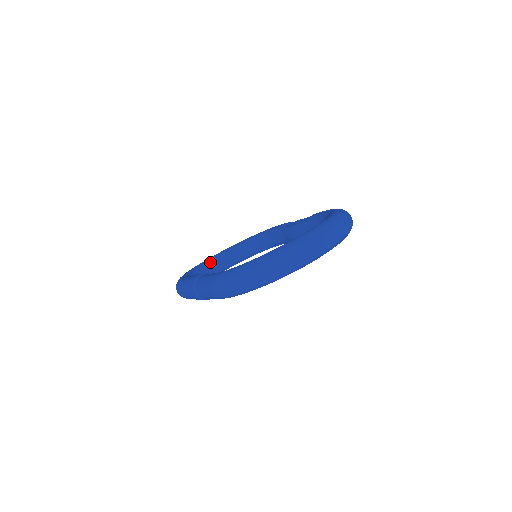
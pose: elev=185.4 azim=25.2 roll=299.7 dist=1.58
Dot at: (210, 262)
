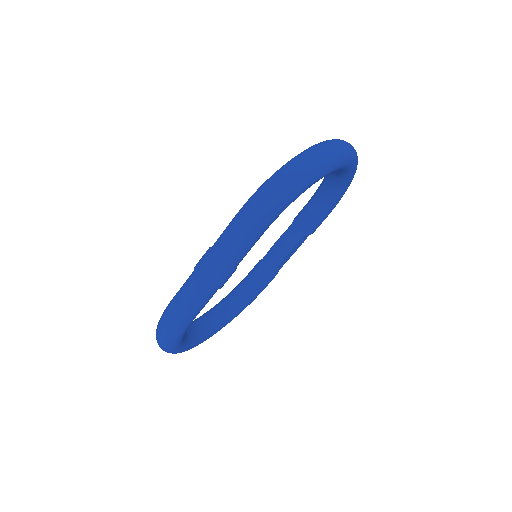
Dot at: occluded
